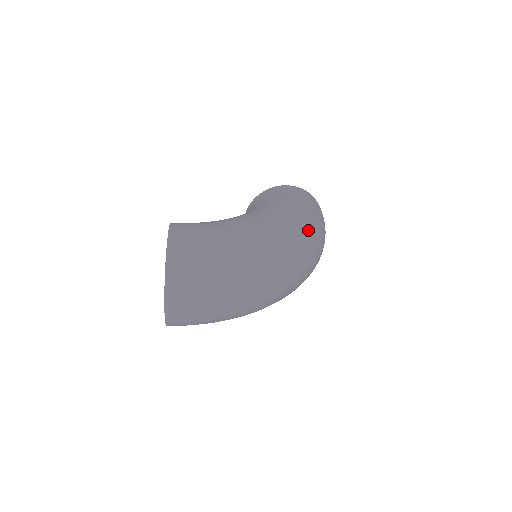
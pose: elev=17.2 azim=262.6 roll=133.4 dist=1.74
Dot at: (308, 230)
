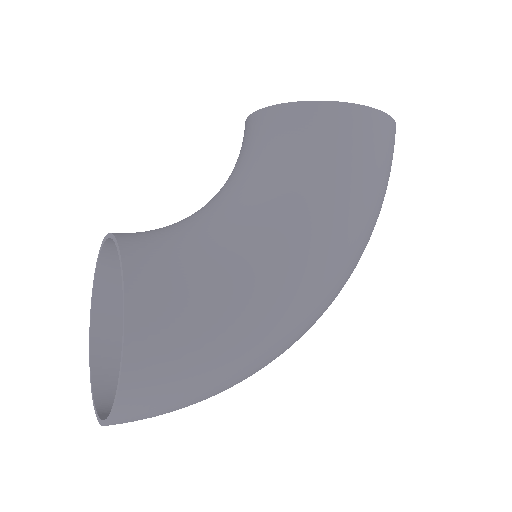
Dot at: (357, 263)
